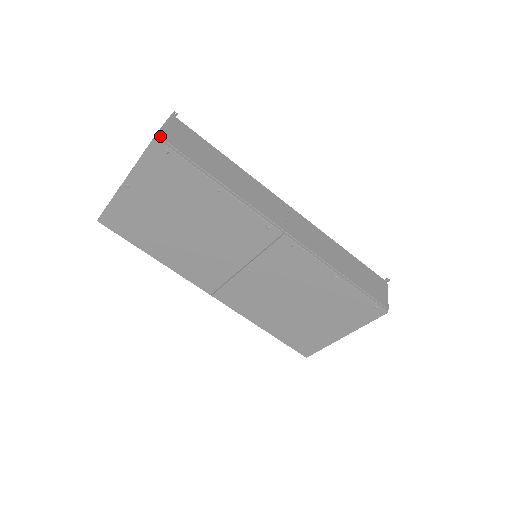
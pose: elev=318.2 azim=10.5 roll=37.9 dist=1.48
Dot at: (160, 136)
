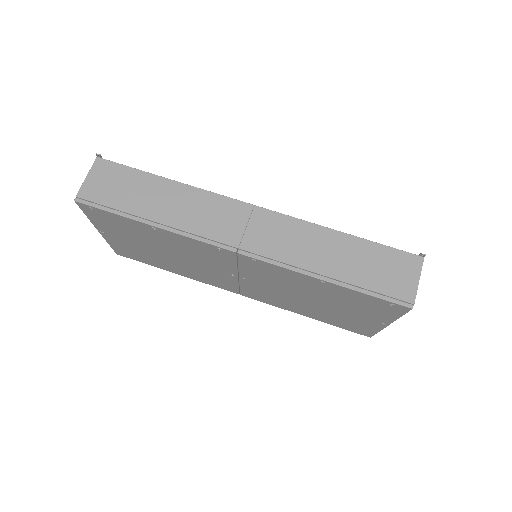
Dot at: (80, 196)
